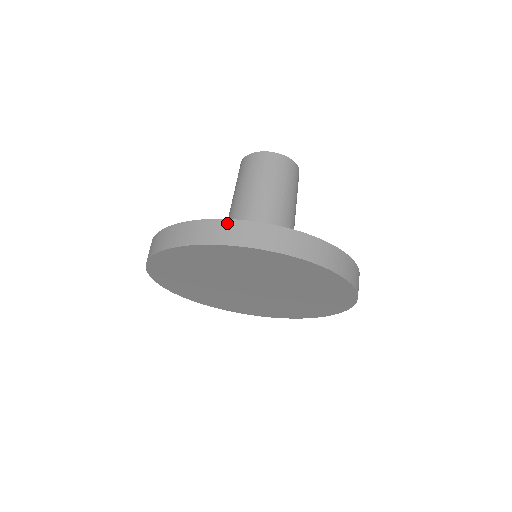
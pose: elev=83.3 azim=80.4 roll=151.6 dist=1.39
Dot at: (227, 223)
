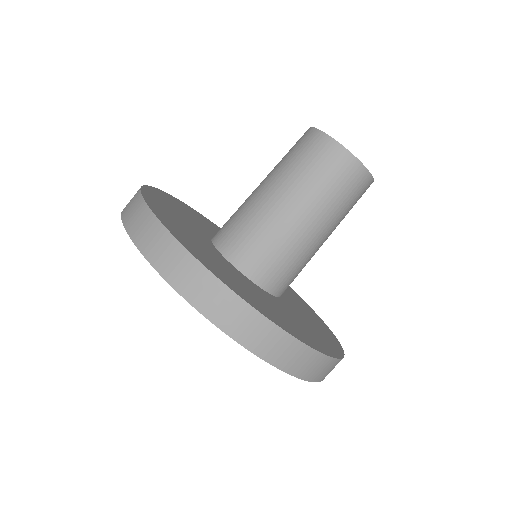
Dot at: (226, 293)
